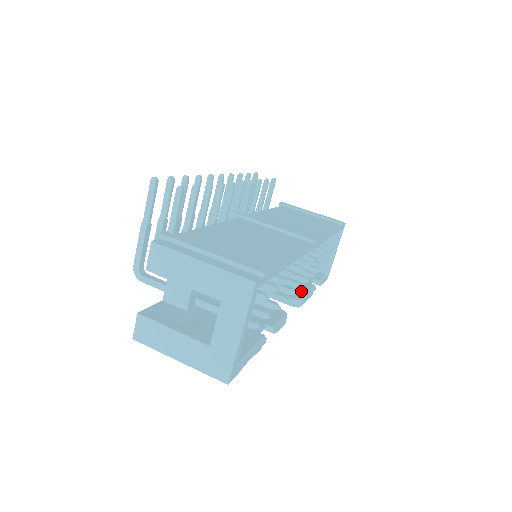
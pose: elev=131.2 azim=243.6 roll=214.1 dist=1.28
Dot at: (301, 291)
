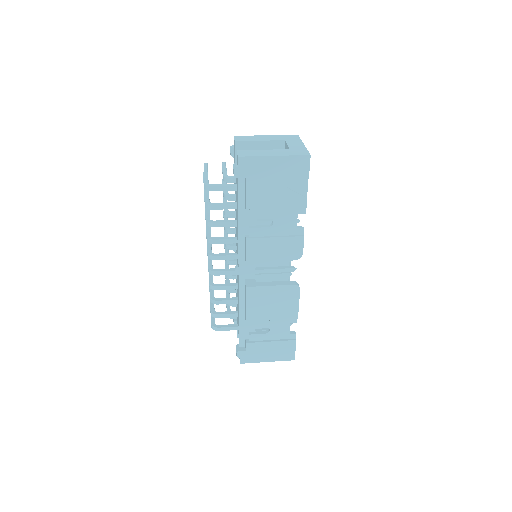
Dot at: occluded
